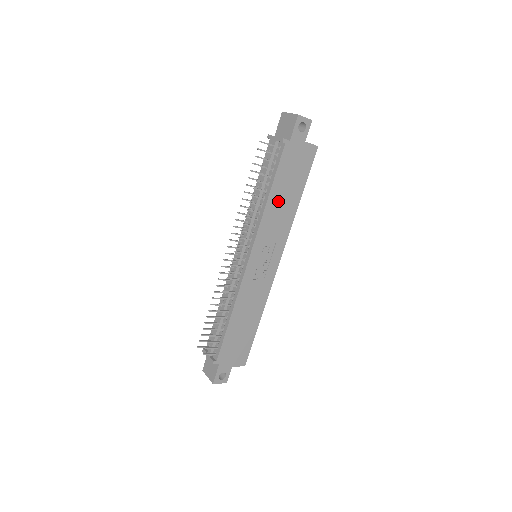
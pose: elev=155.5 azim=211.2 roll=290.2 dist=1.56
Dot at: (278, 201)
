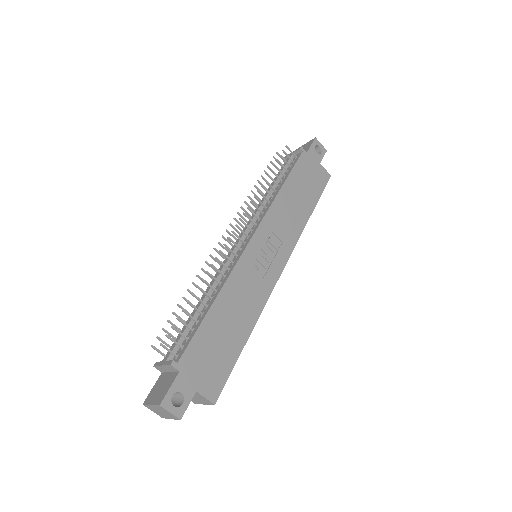
Dot at: (290, 198)
